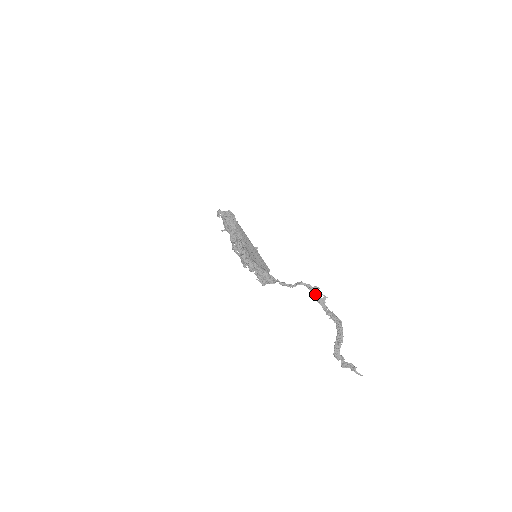
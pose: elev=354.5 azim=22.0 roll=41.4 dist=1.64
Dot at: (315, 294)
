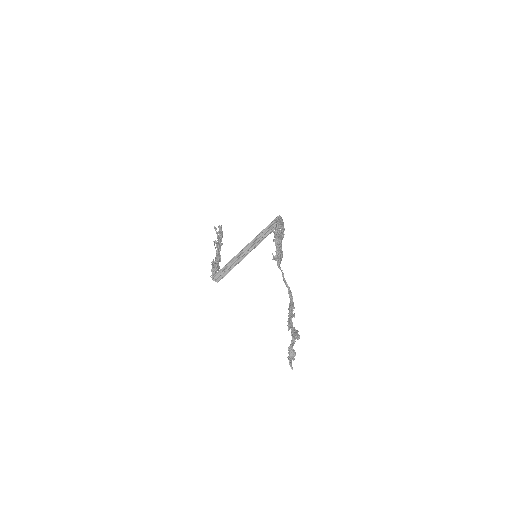
Dot at: occluded
